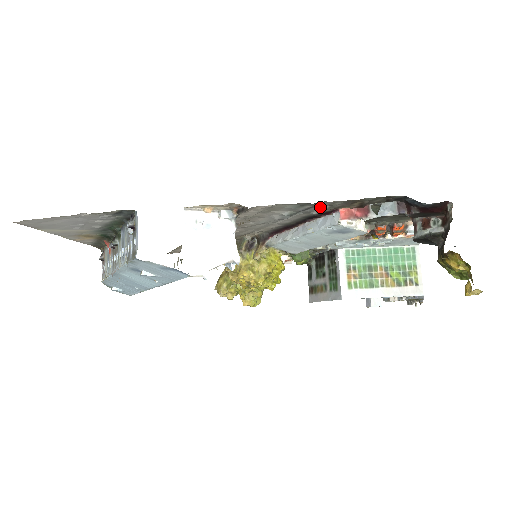
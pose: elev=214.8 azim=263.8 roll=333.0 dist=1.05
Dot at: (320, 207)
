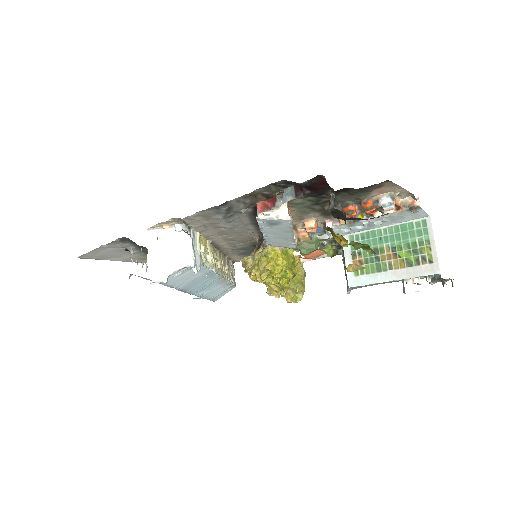
Dot at: (237, 206)
